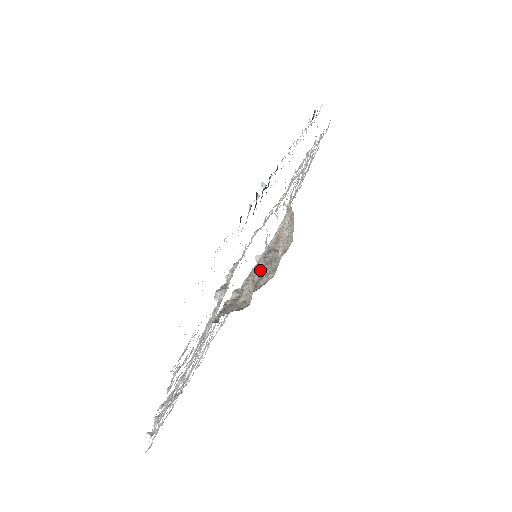
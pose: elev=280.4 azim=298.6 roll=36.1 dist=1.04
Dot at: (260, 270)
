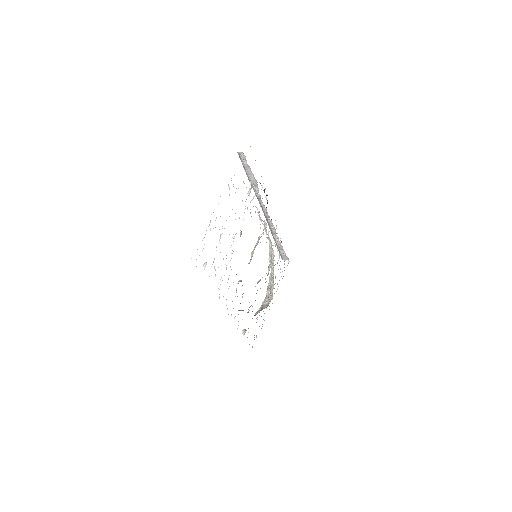
Dot at: occluded
